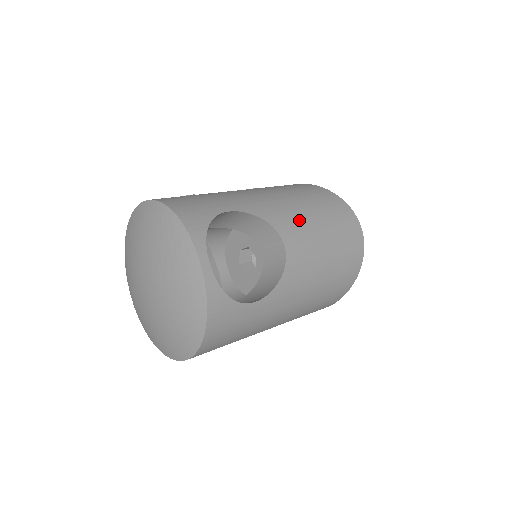
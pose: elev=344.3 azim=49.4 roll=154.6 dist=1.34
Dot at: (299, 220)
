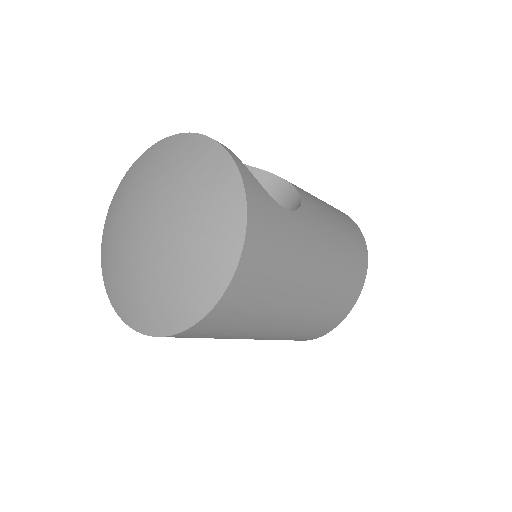
Dot at: occluded
